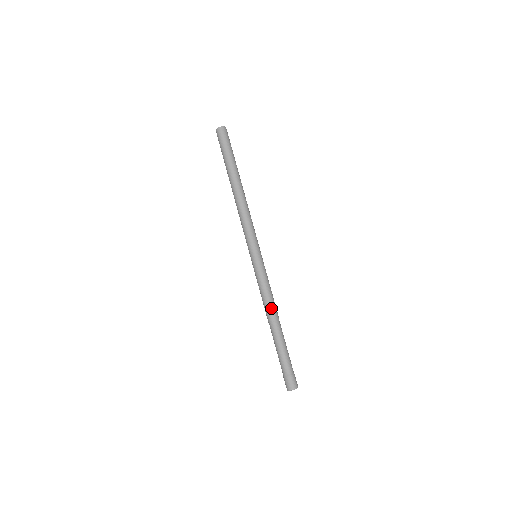
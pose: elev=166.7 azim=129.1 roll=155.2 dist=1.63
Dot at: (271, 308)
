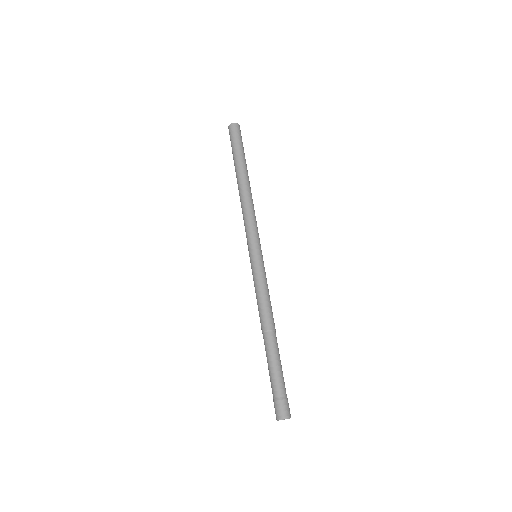
Dot at: (267, 314)
